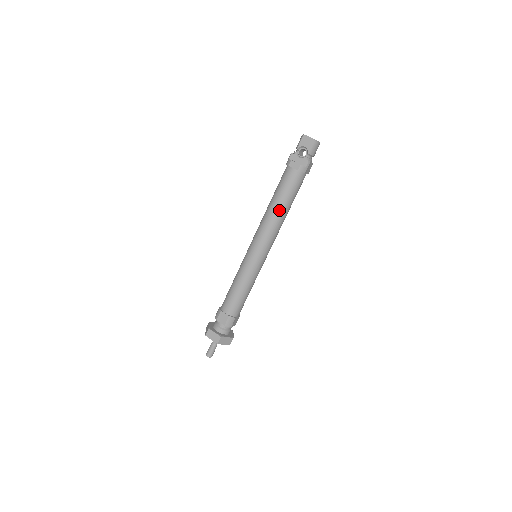
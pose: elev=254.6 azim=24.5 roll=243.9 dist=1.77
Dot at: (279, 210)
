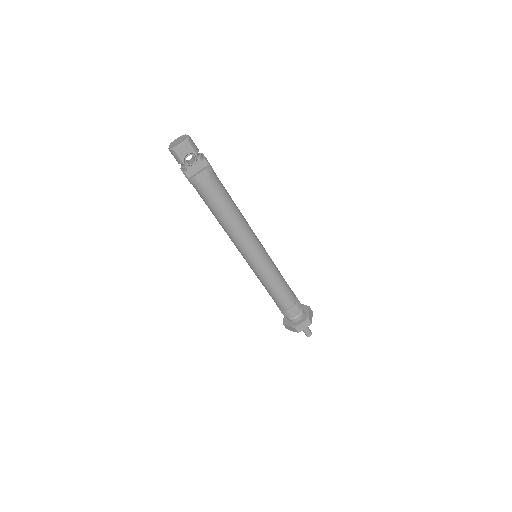
Dot at: (234, 214)
